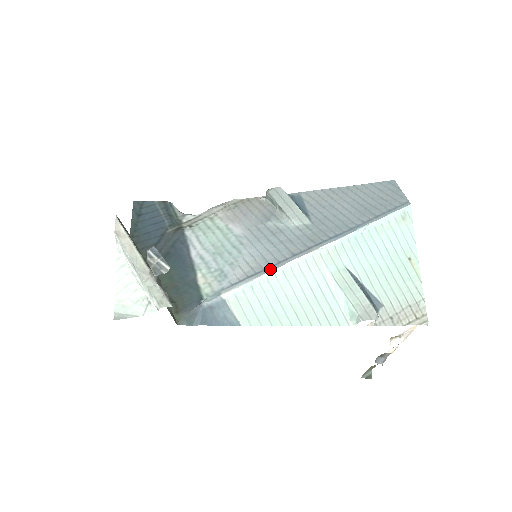
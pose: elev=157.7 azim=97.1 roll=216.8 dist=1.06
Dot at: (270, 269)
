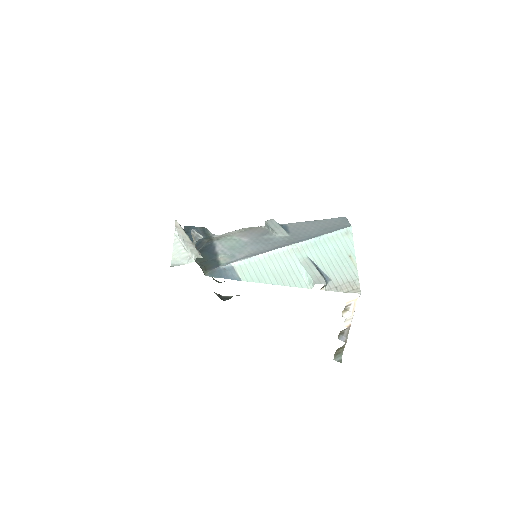
Dot at: (261, 253)
